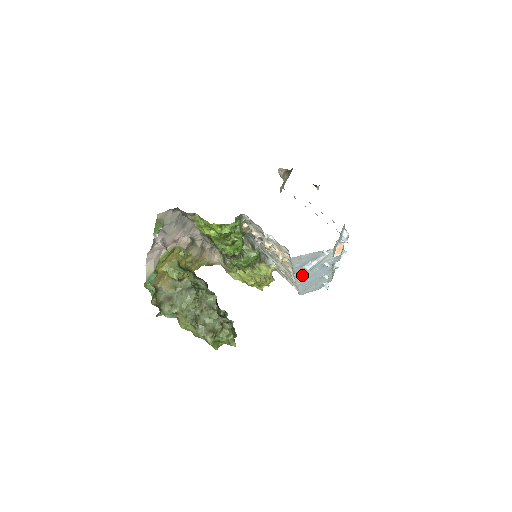
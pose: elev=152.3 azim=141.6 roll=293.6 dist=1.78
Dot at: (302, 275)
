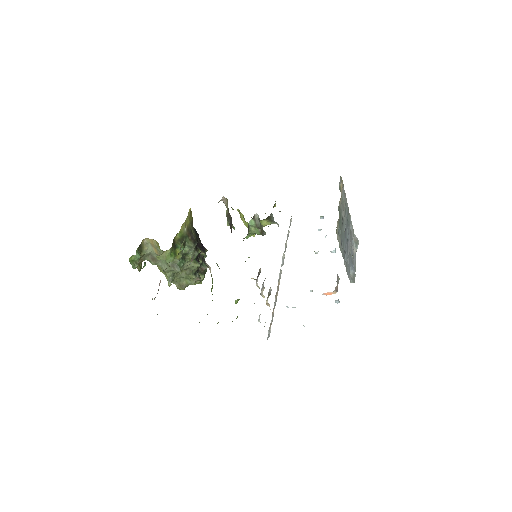
Dot at: occluded
